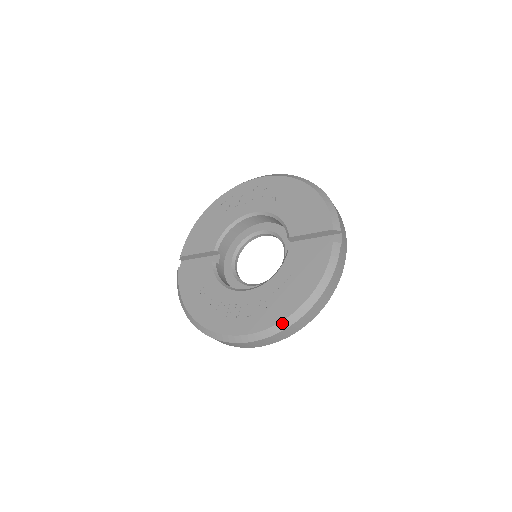
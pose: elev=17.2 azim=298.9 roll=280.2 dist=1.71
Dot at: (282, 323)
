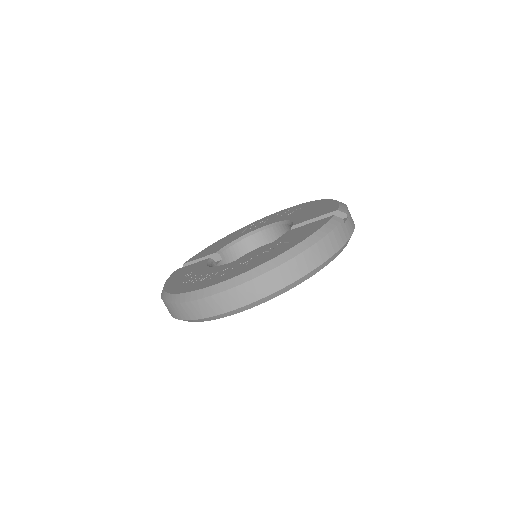
Dot at: (253, 271)
